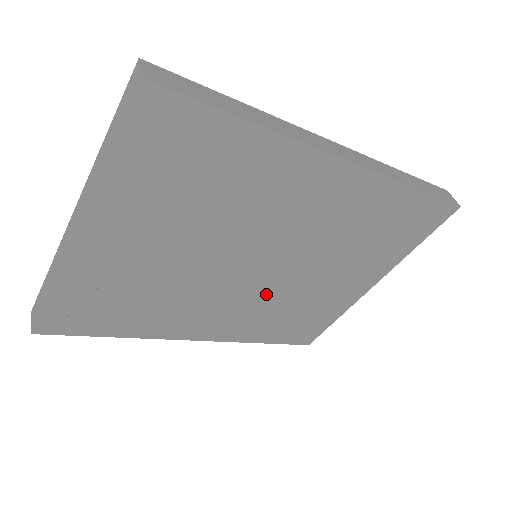
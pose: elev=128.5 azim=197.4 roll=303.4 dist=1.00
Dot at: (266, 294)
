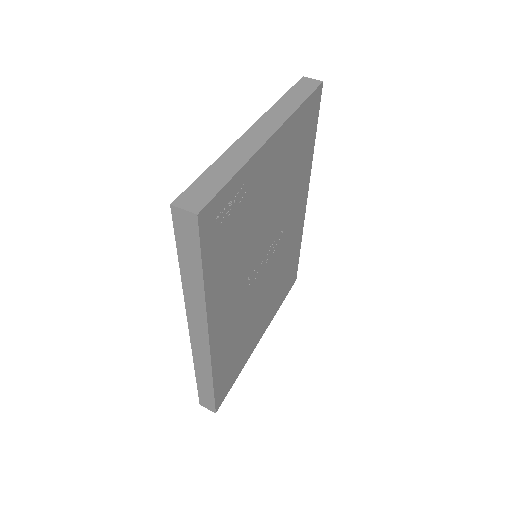
Dot at: (250, 299)
